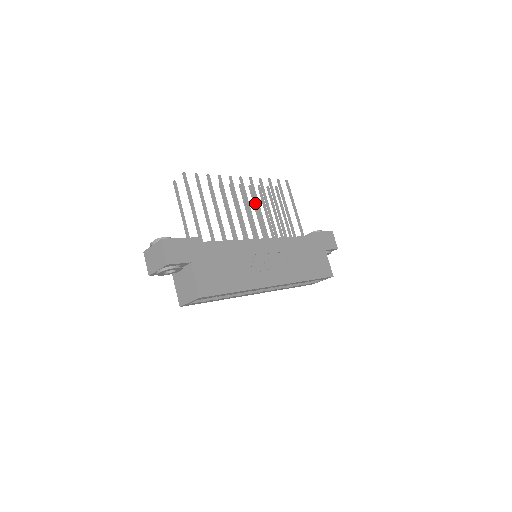
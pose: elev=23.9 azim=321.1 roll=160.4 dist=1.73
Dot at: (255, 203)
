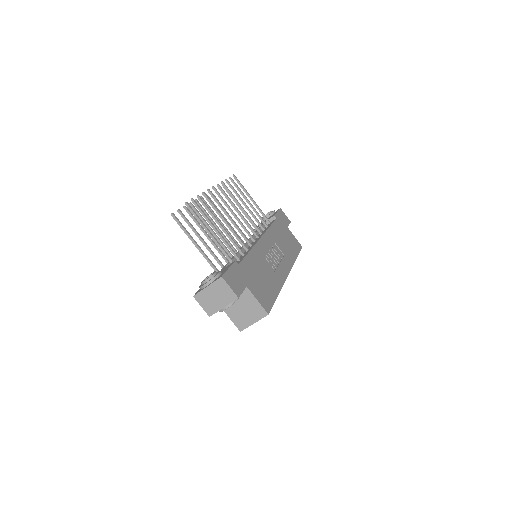
Dot at: occluded
